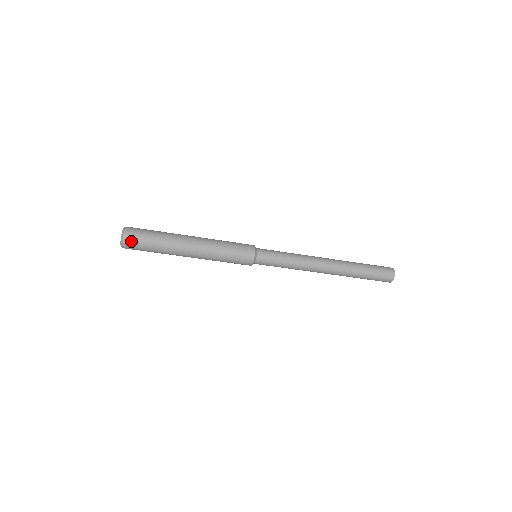
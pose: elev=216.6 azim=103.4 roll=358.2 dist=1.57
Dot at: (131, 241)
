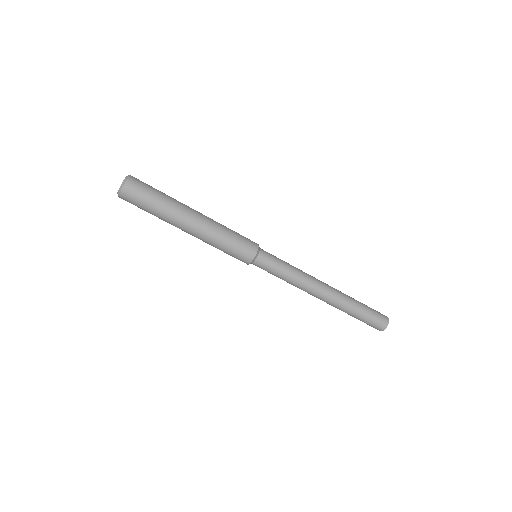
Dot at: (131, 193)
